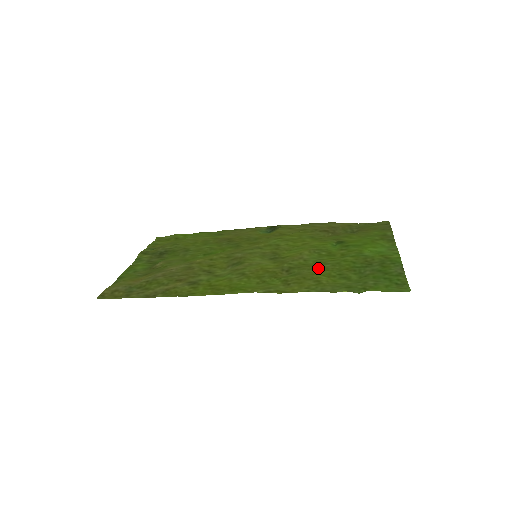
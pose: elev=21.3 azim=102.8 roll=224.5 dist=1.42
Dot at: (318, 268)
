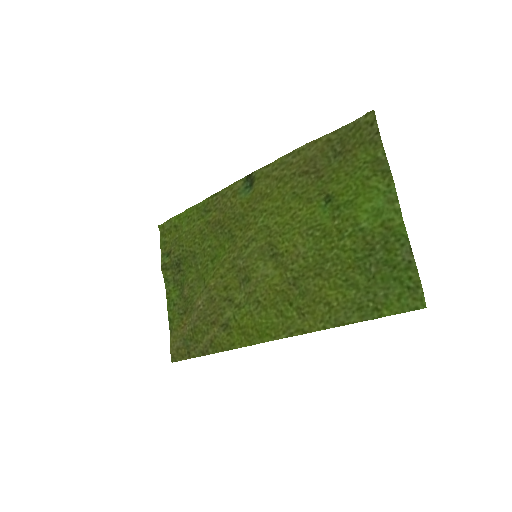
Dot at: (321, 274)
